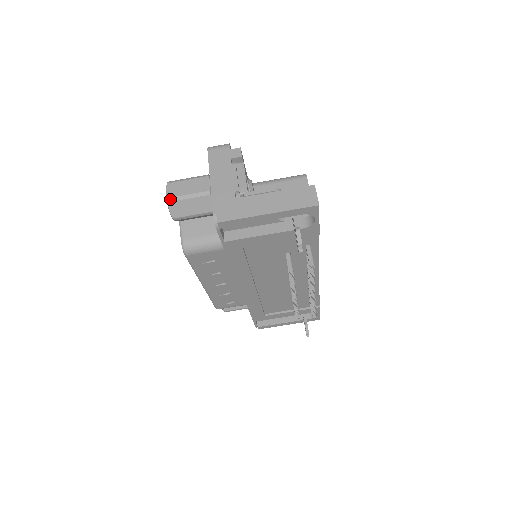
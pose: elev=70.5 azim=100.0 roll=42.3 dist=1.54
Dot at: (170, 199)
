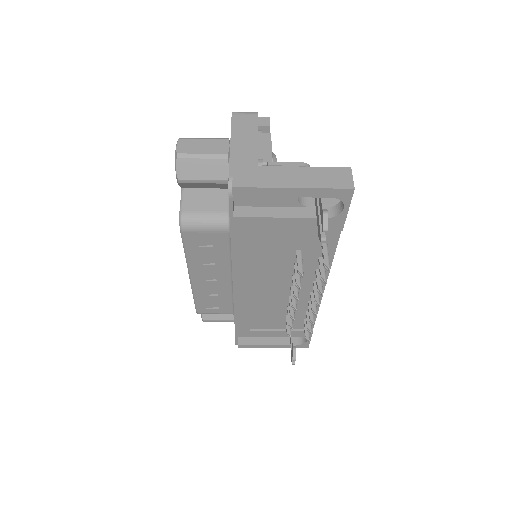
Dot at: (180, 155)
